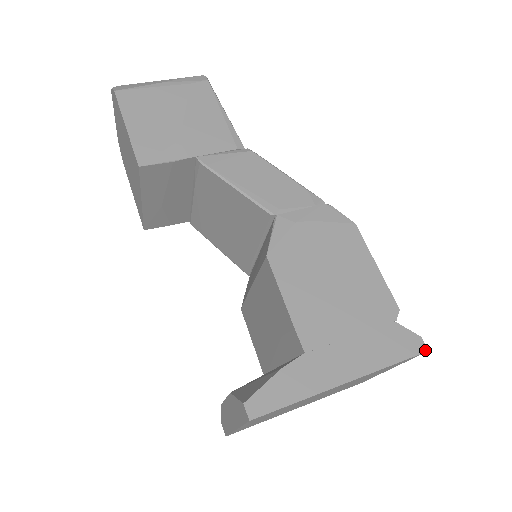
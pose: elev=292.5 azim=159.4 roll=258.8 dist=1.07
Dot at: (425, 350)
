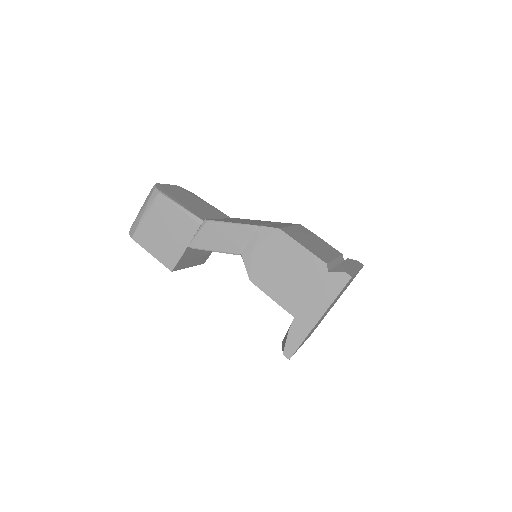
Dot at: (350, 278)
